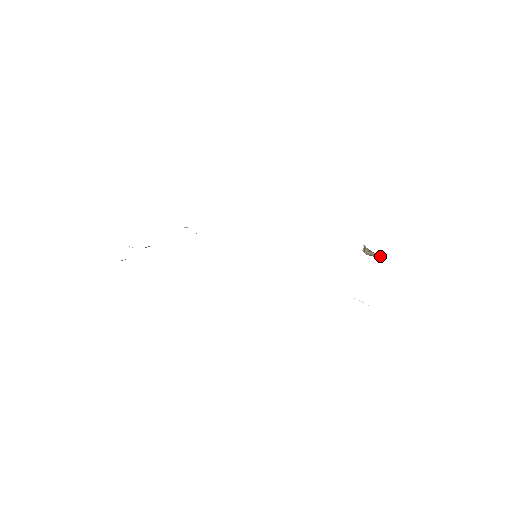
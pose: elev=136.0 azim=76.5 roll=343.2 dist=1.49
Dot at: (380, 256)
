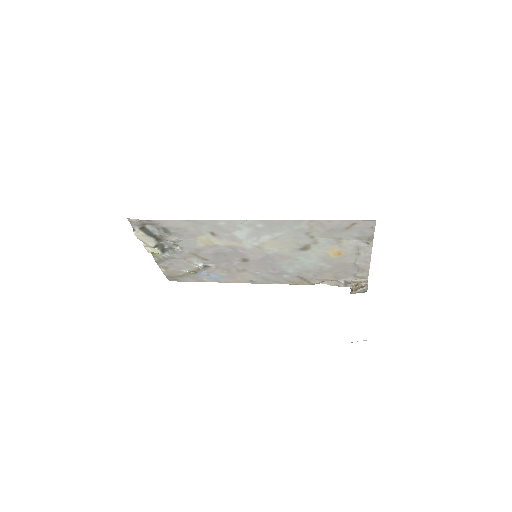
Dot at: (366, 282)
